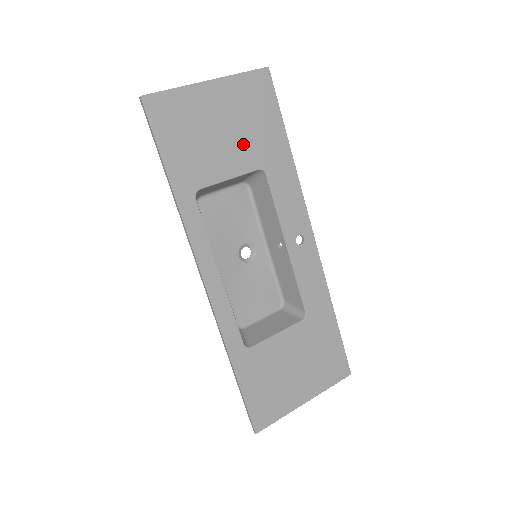
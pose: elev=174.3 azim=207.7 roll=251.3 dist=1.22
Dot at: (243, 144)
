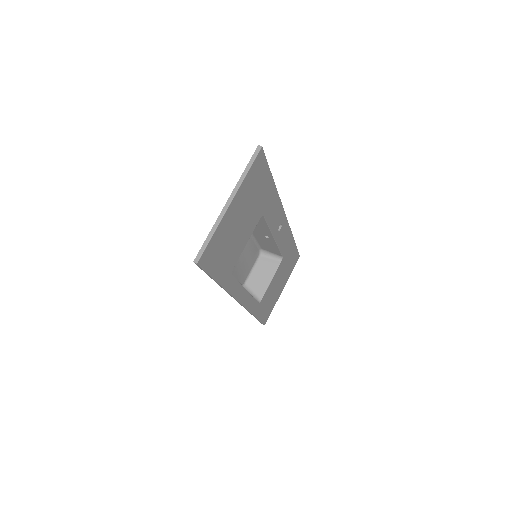
Dot at: (252, 215)
